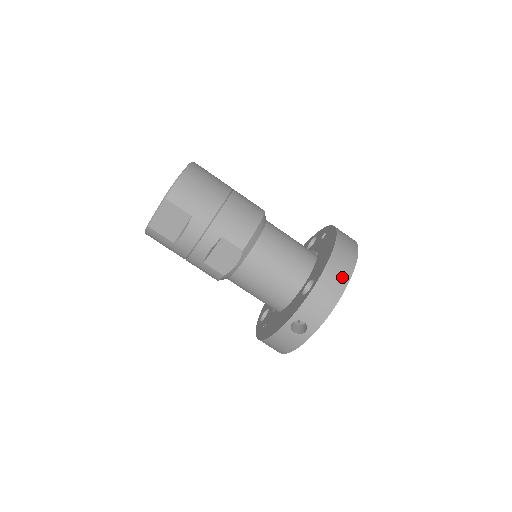
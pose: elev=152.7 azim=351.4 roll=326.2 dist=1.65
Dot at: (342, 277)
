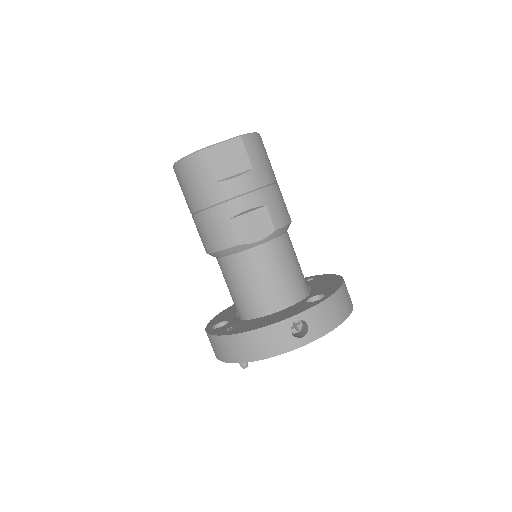
Dot at: (348, 305)
